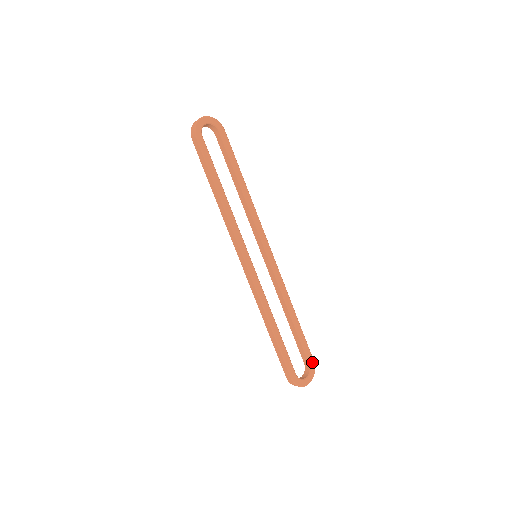
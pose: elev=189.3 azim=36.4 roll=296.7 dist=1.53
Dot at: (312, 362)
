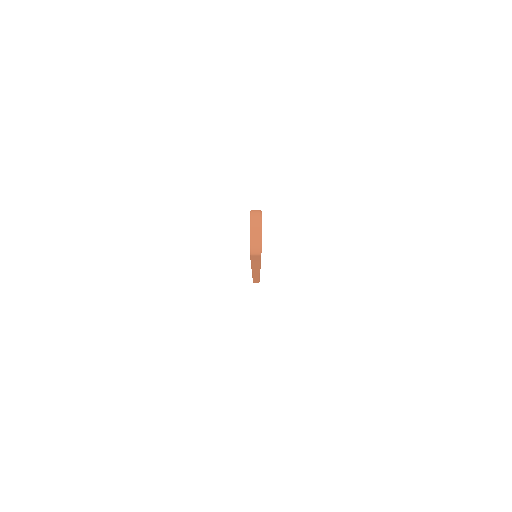
Dot at: occluded
